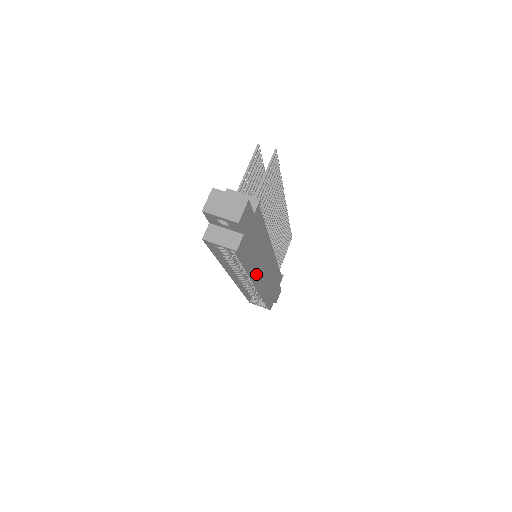
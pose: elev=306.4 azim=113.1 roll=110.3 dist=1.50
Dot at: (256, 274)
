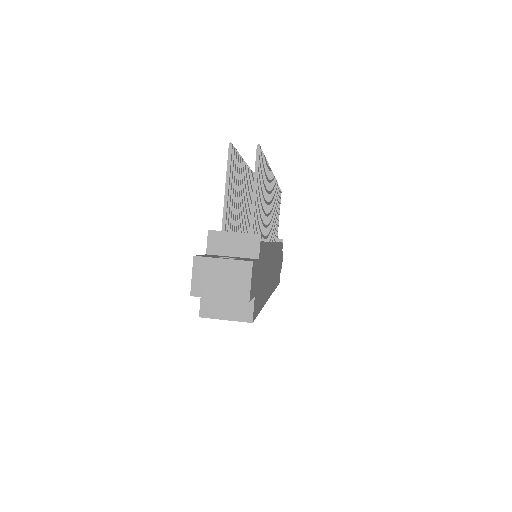
Dot at: occluded
